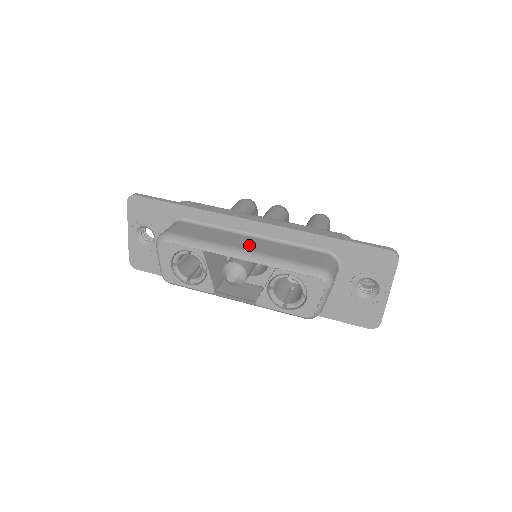
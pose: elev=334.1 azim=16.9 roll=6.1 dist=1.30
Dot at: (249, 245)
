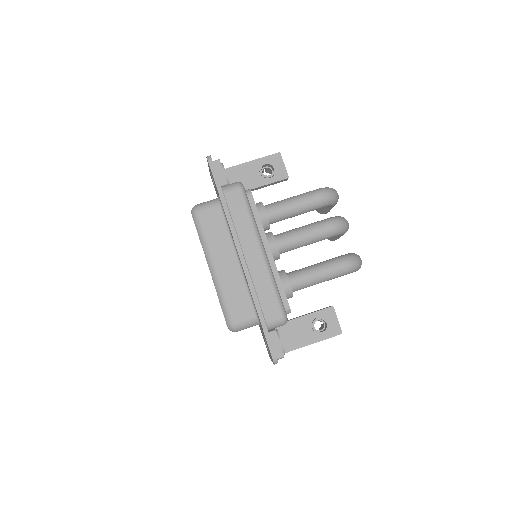
Dot at: (224, 266)
